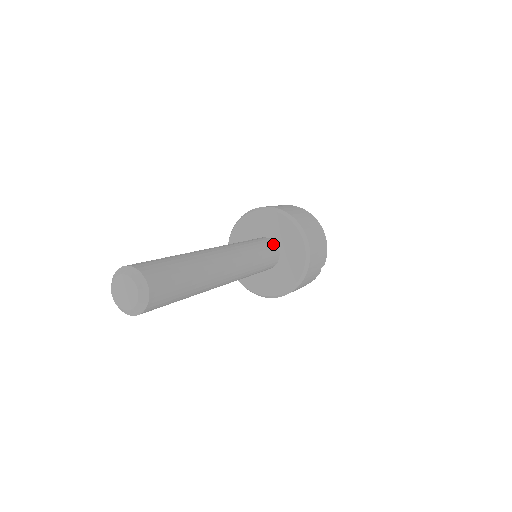
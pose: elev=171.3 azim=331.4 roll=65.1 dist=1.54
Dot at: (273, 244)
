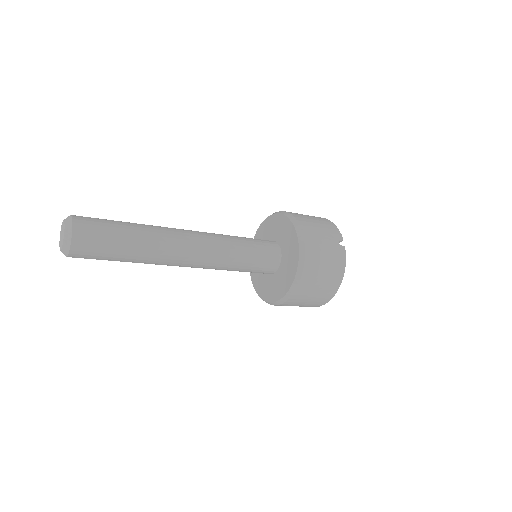
Dot at: (268, 240)
